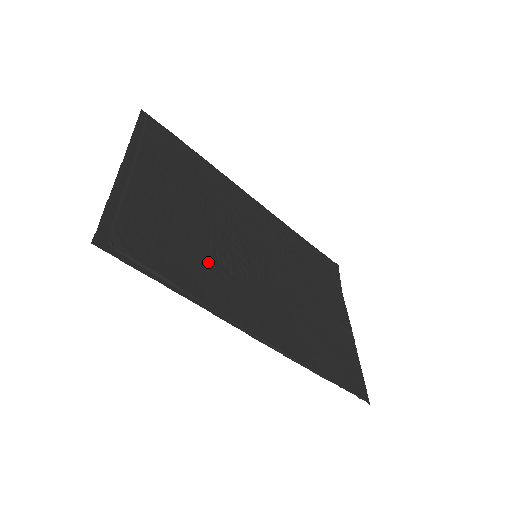
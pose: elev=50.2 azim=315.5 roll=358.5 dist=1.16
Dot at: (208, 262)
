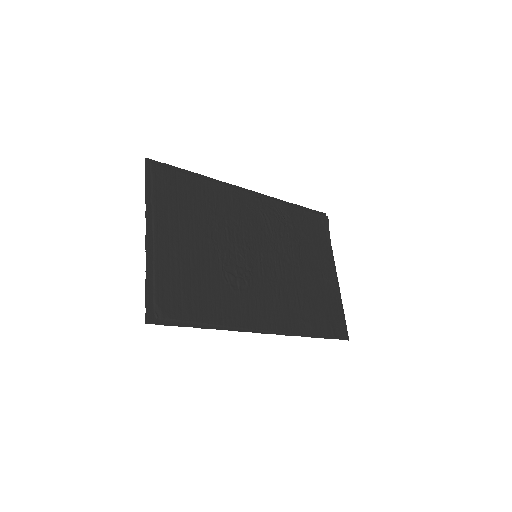
Dot at: (221, 288)
